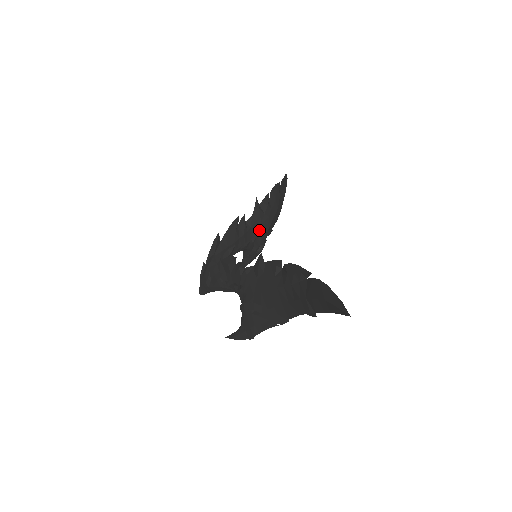
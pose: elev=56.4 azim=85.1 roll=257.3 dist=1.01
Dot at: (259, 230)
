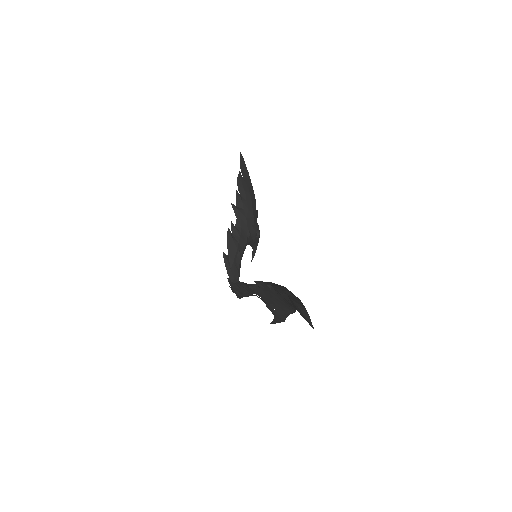
Dot at: (248, 224)
